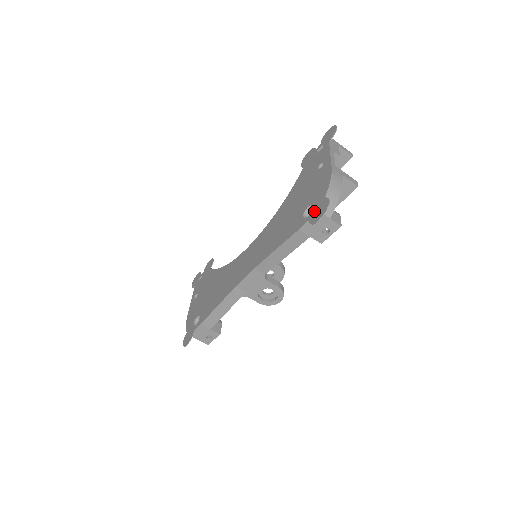
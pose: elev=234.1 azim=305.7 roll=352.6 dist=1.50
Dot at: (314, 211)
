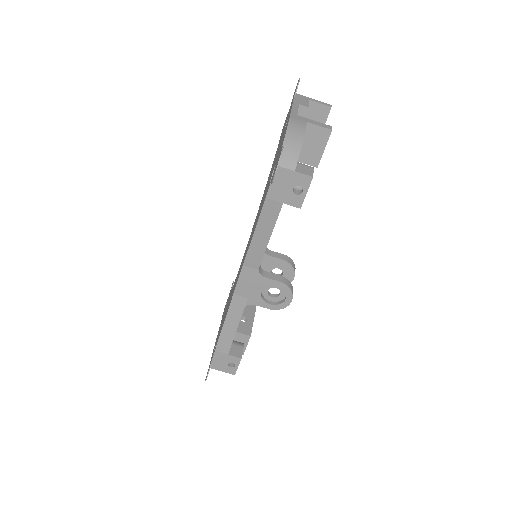
Dot at: (274, 169)
